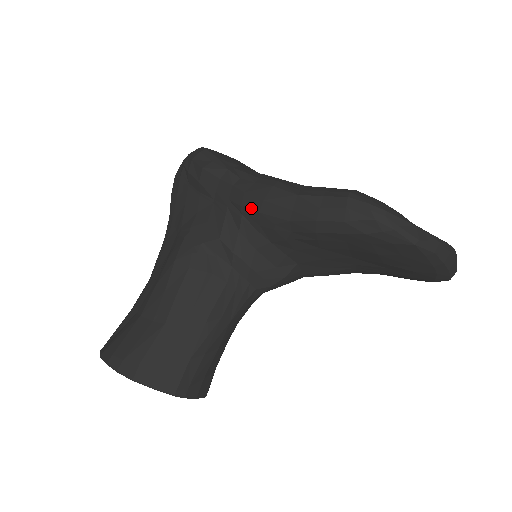
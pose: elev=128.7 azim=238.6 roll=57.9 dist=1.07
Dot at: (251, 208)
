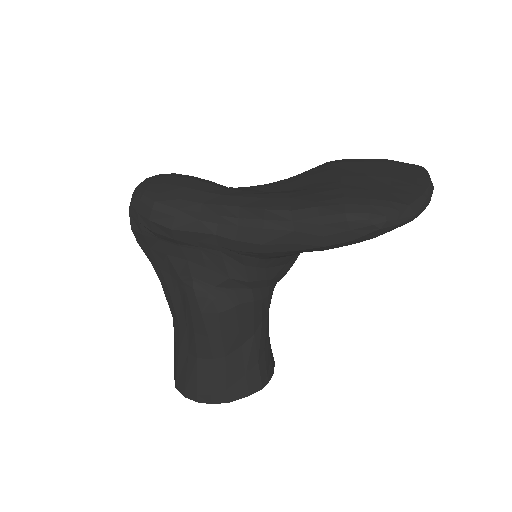
Dot at: (250, 251)
